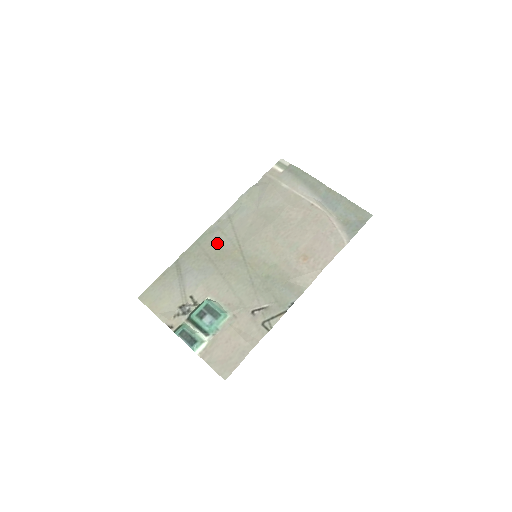
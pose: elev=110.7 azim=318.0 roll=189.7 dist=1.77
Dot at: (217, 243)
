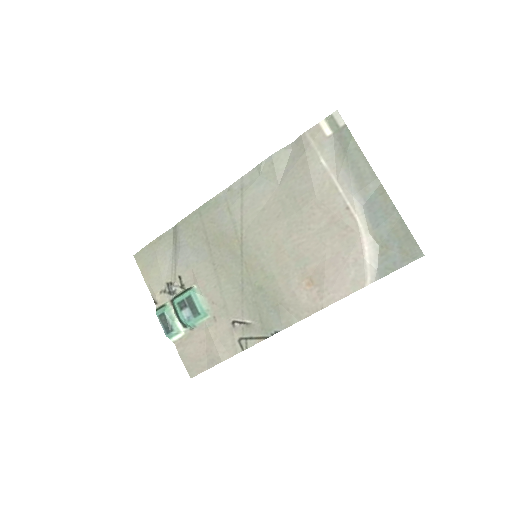
Dot at: (219, 221)
